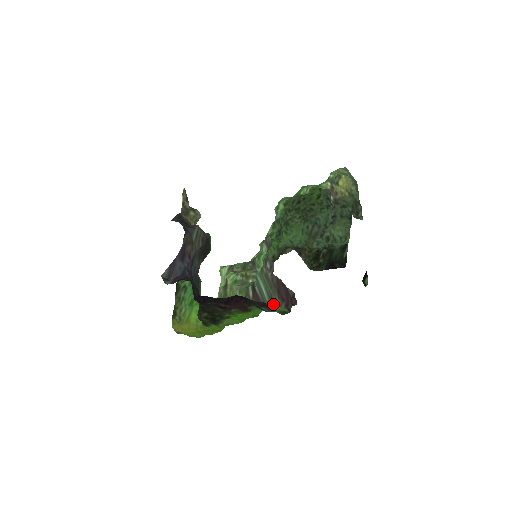
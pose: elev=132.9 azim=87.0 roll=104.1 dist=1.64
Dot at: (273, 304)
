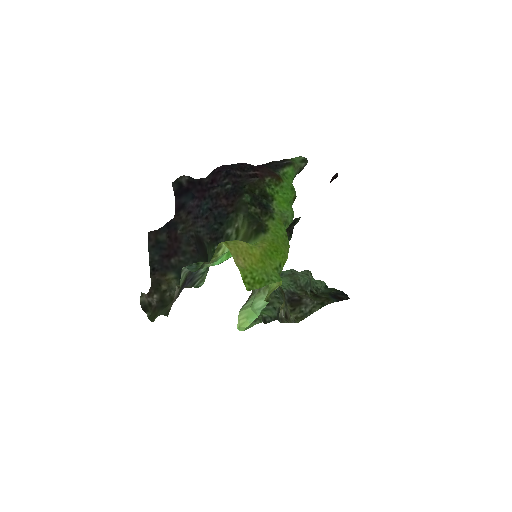
Dot at: (293, 178)
